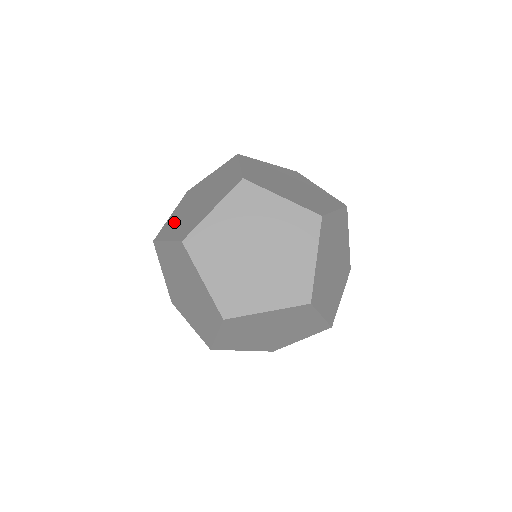
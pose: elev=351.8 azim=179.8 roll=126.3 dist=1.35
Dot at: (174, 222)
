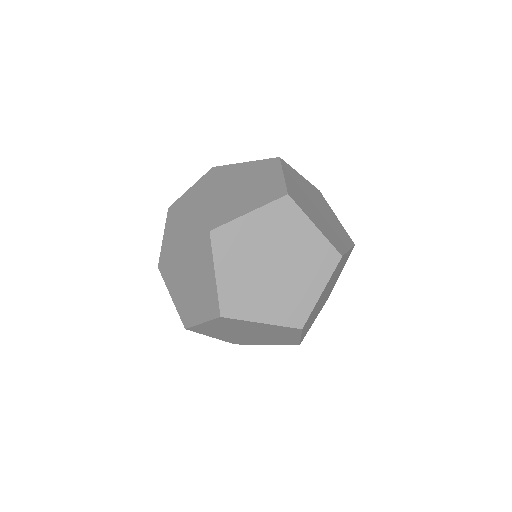
Dot at: occluded
